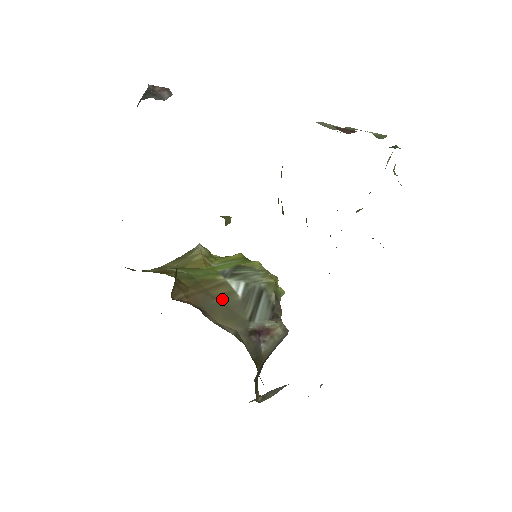
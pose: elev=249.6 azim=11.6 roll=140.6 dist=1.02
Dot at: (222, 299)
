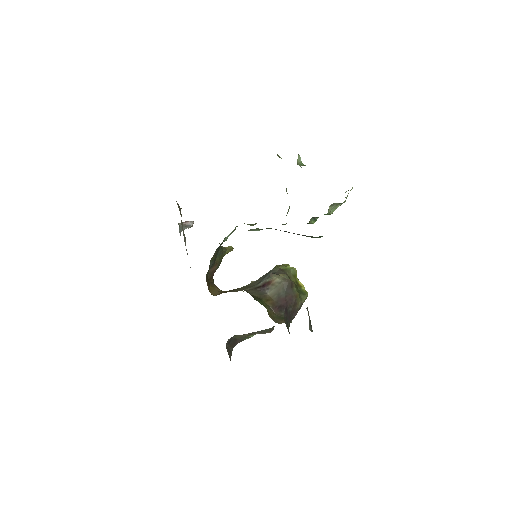
Dot at: (245, 286)
